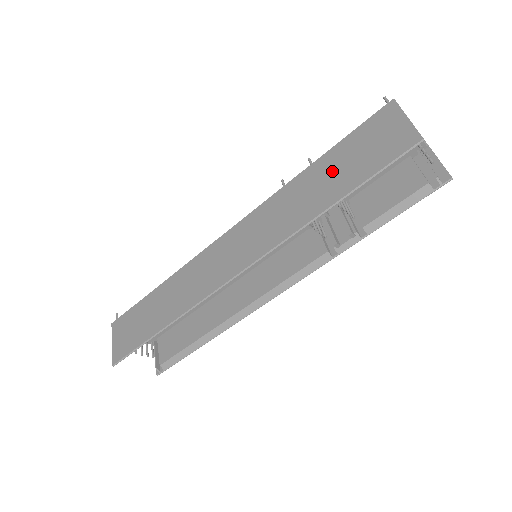
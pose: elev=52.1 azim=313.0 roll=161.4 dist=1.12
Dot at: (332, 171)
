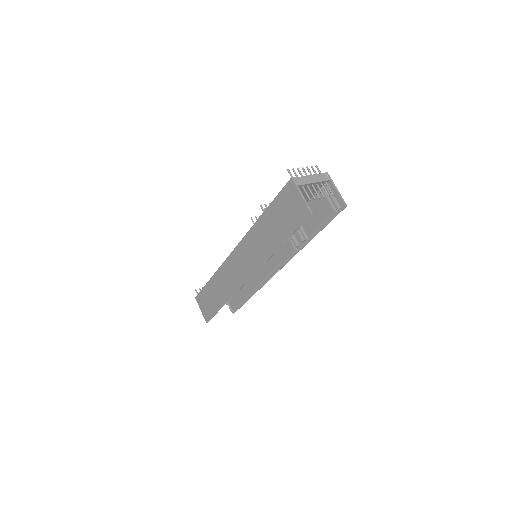
Dot at: (273, 223)
